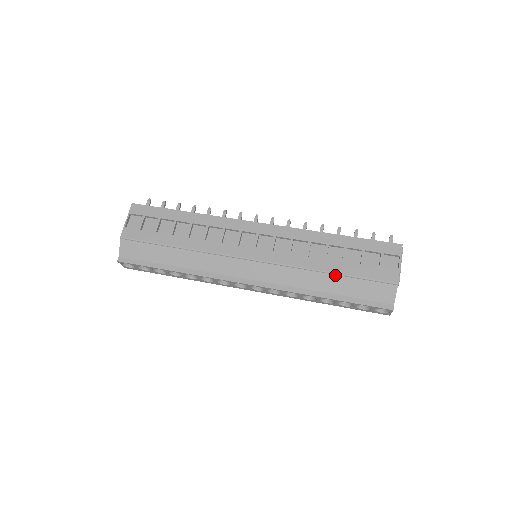
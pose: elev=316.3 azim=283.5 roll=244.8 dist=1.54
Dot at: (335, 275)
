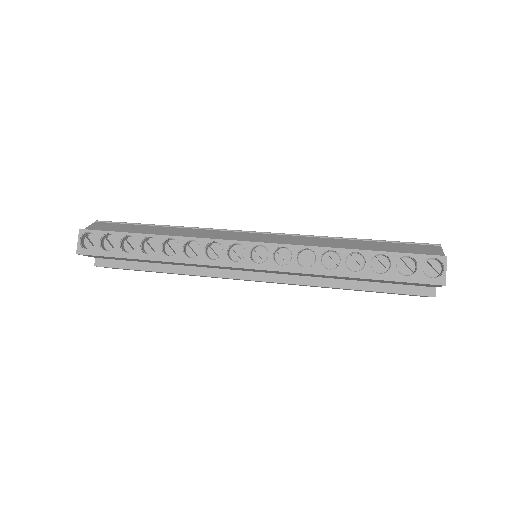
Dot at: (360, 240)
